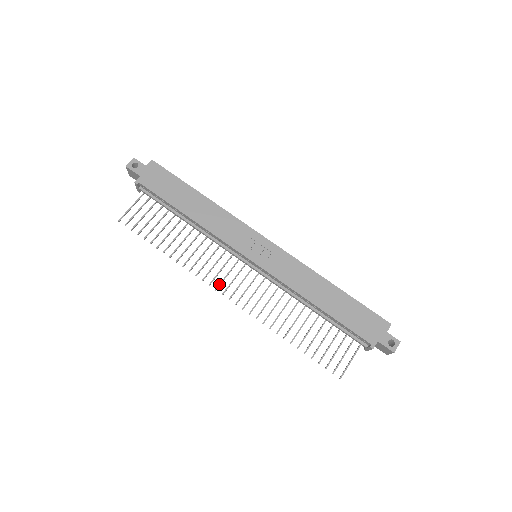
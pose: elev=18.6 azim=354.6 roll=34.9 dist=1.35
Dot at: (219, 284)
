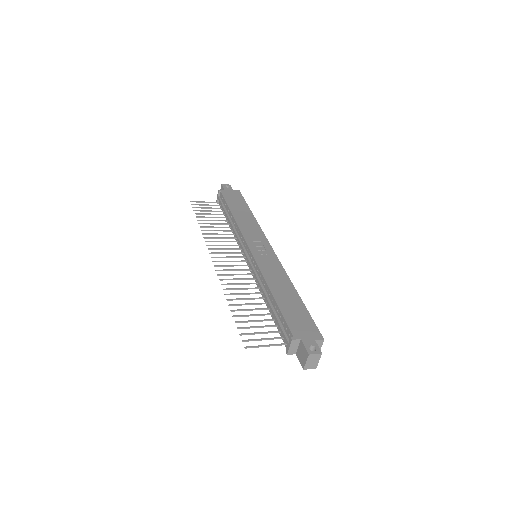
Dot at: (215, 252)
